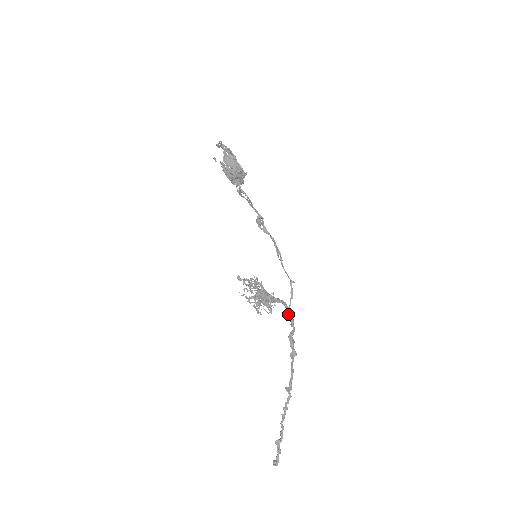
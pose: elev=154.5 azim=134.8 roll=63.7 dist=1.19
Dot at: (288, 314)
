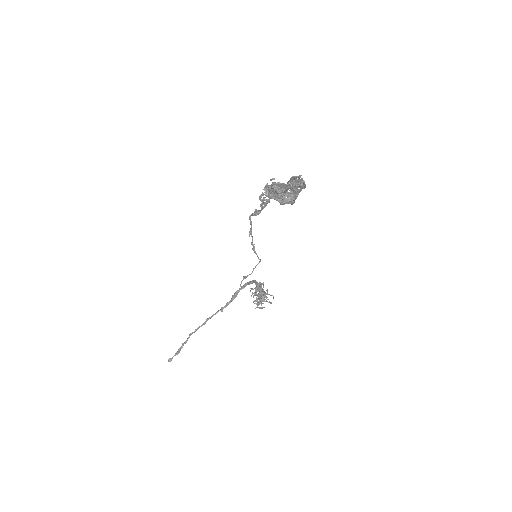
Dot at: (248, 284)
